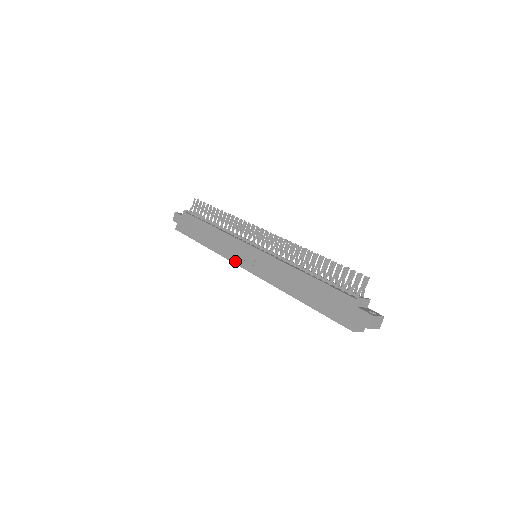
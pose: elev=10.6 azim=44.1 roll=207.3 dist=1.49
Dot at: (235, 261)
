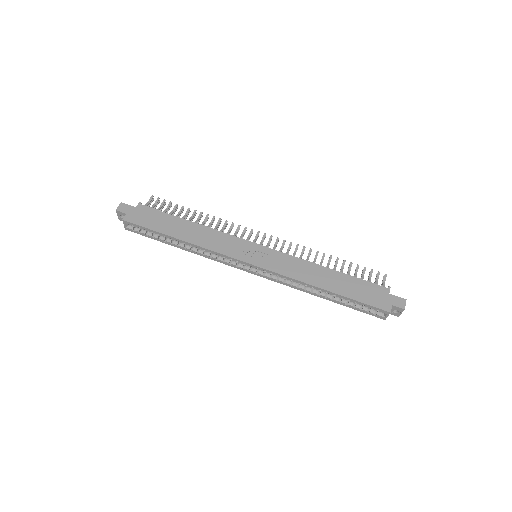
Dot at: (235, 256)
